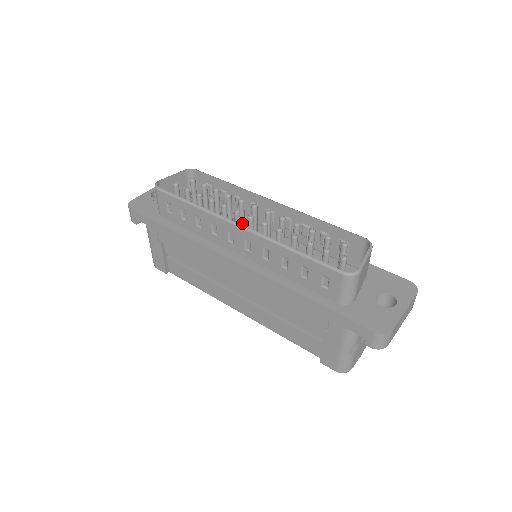
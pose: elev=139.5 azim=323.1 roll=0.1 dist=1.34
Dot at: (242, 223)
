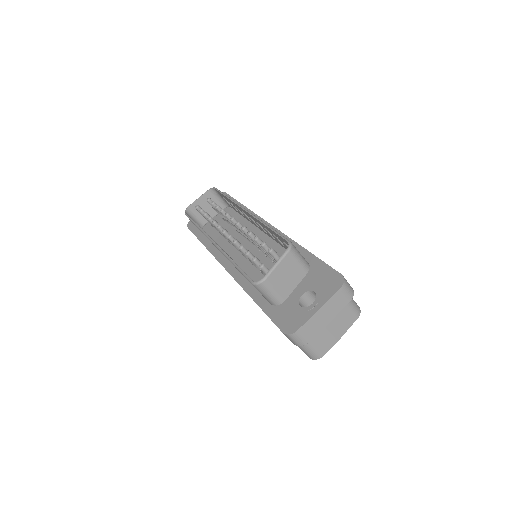
Dot at: occluded
